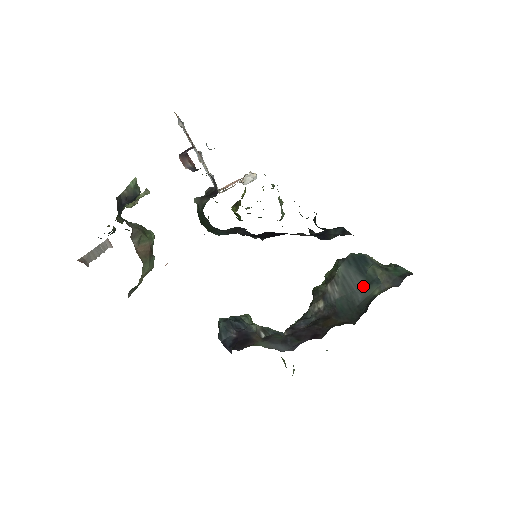
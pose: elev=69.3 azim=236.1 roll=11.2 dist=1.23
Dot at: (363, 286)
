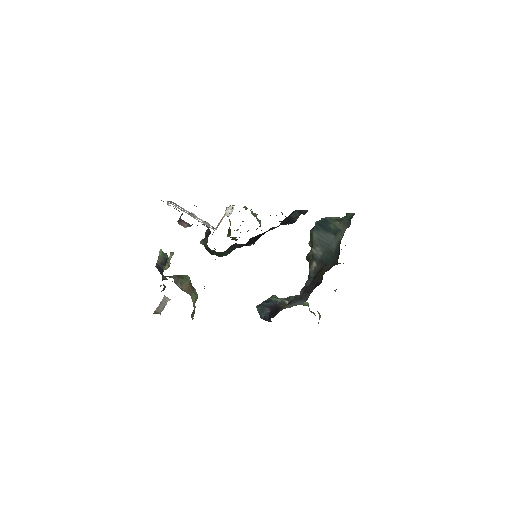
Dot at: (332, 238)
